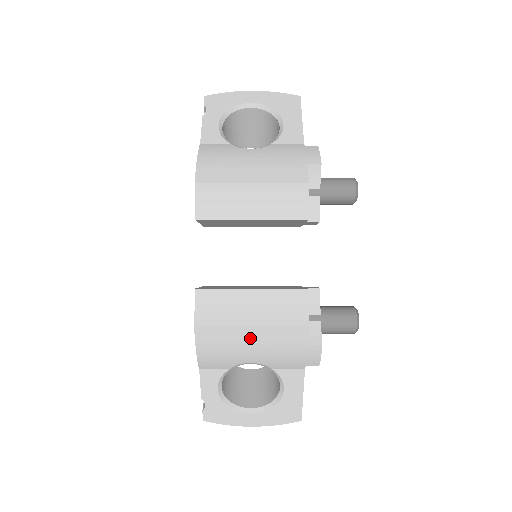
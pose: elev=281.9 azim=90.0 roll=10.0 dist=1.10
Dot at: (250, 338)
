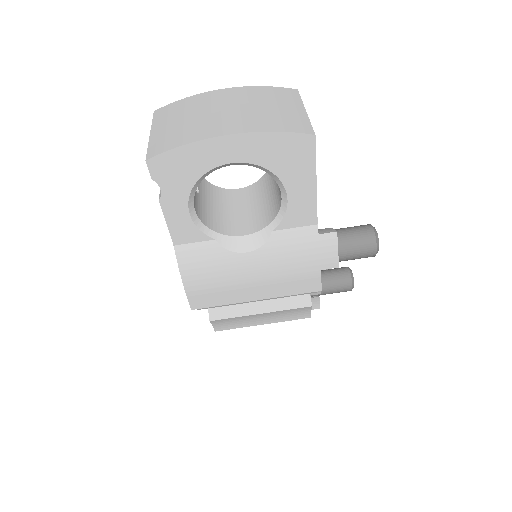
Dot at: occluded
